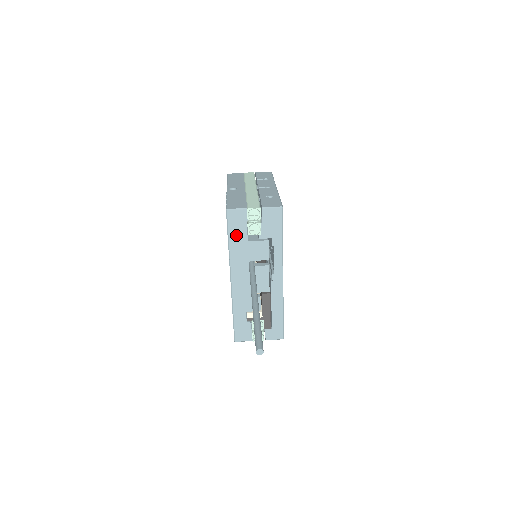
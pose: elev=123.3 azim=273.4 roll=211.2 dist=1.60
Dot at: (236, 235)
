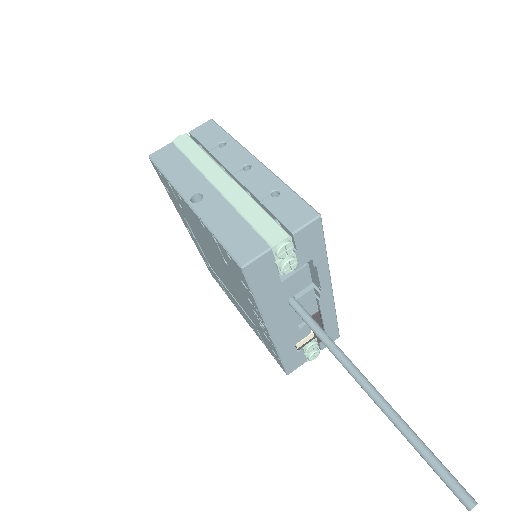
Dot at: (264, 286)
